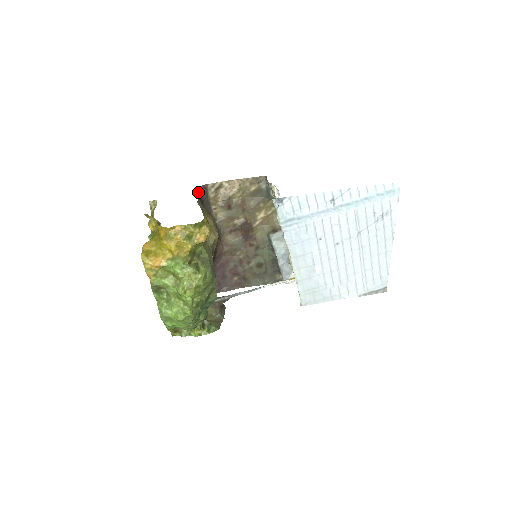
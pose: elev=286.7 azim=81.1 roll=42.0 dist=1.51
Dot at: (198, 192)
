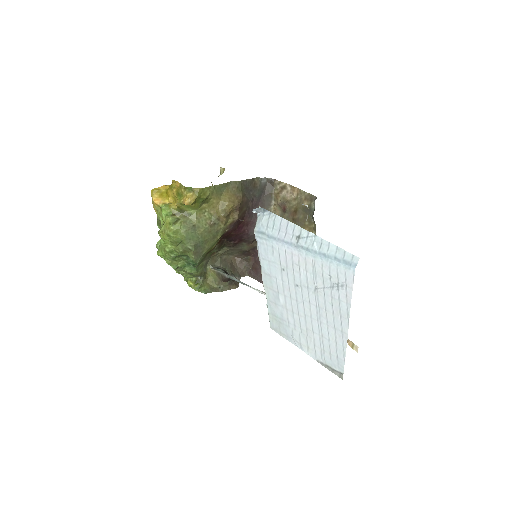
Dot at: (259, 180)
